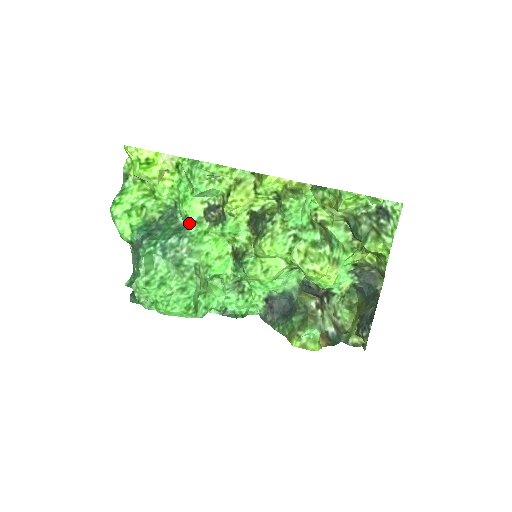
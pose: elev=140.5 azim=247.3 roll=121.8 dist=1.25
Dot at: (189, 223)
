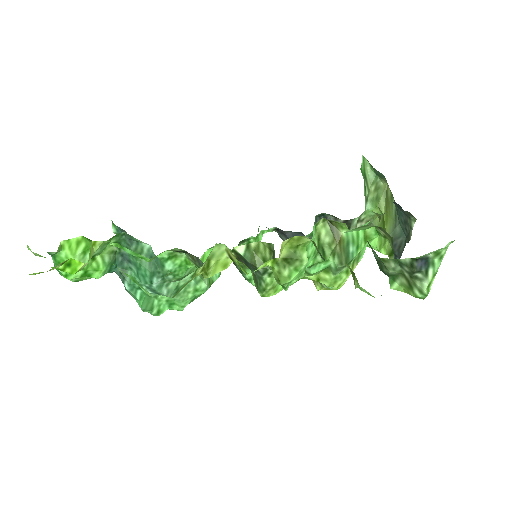
Dot at: (161, 261)
